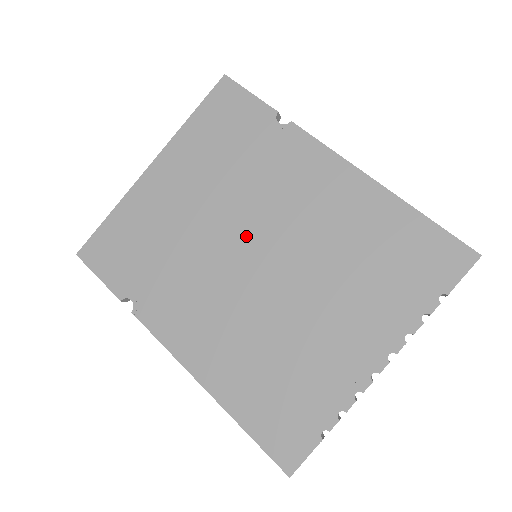
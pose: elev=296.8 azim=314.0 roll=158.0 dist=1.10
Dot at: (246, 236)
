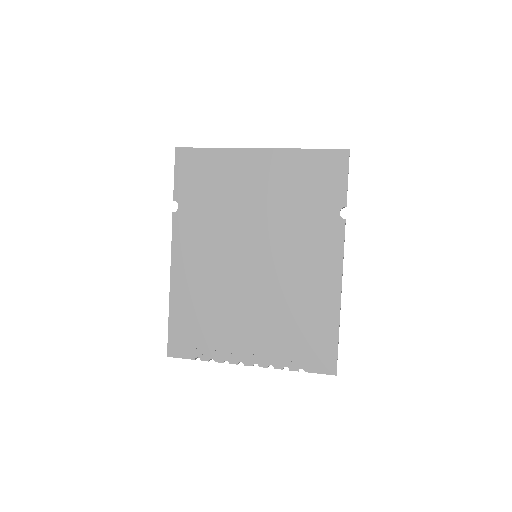
Dot at: (260, 246)
